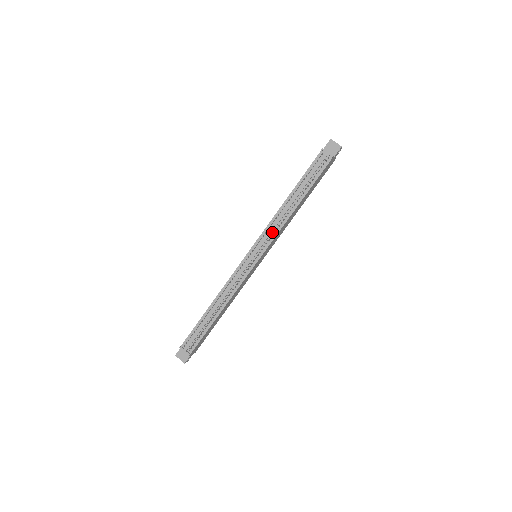
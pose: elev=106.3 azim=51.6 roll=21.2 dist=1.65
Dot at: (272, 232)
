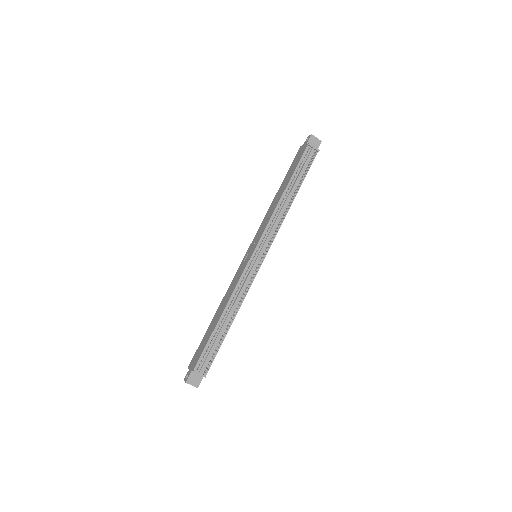
Dot at: (273, 229)
